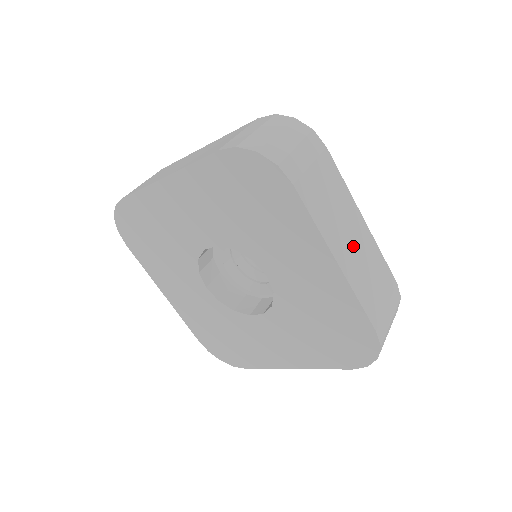
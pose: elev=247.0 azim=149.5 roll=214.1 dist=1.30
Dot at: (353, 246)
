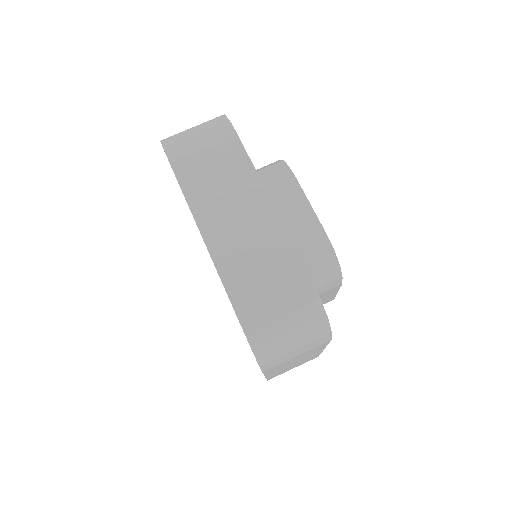
Dot at: (236, 222)
